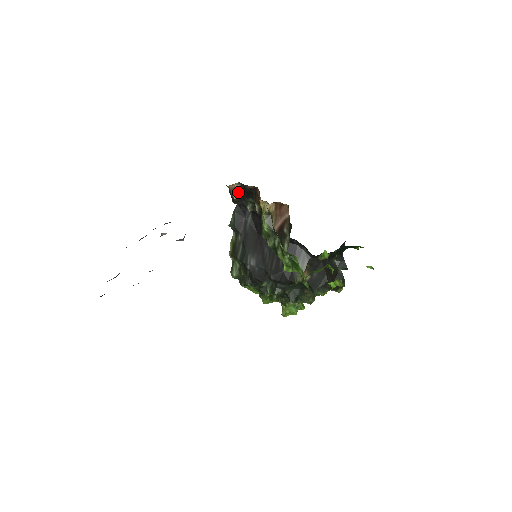
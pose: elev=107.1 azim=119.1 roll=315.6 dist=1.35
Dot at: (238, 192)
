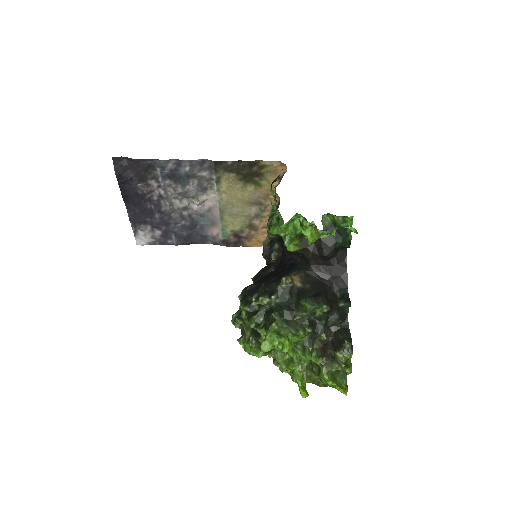
Dot at: (269, 243)
